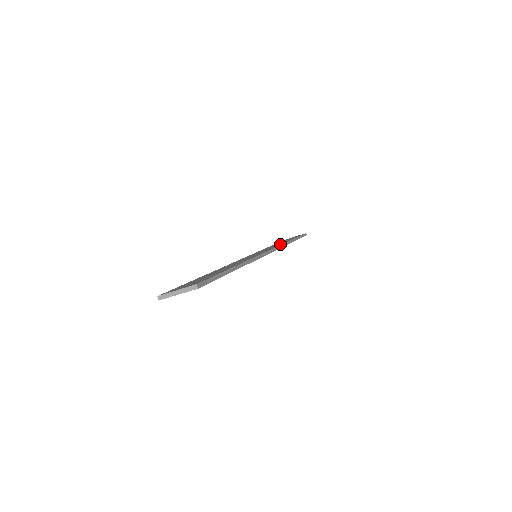
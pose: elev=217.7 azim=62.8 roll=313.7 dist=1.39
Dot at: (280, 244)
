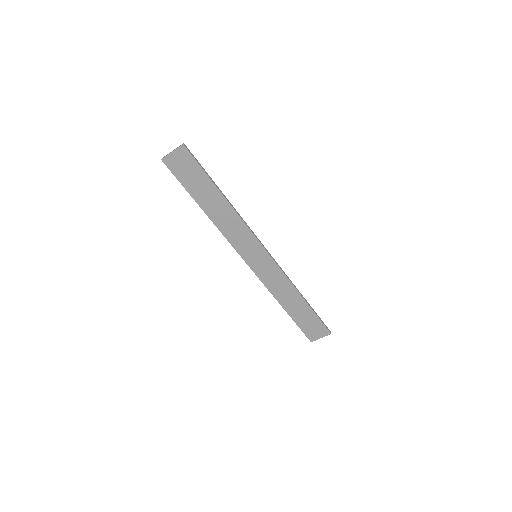
Dot at: (286, 279)
